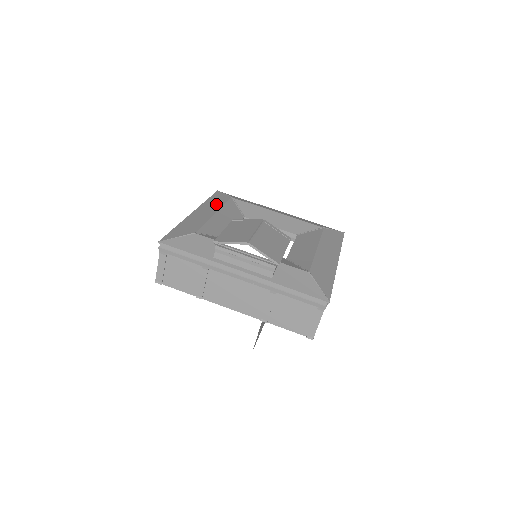
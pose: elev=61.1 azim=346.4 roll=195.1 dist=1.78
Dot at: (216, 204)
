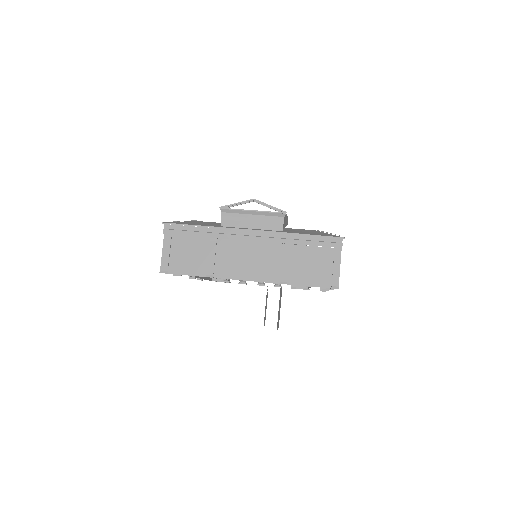
Dot at: occluded
